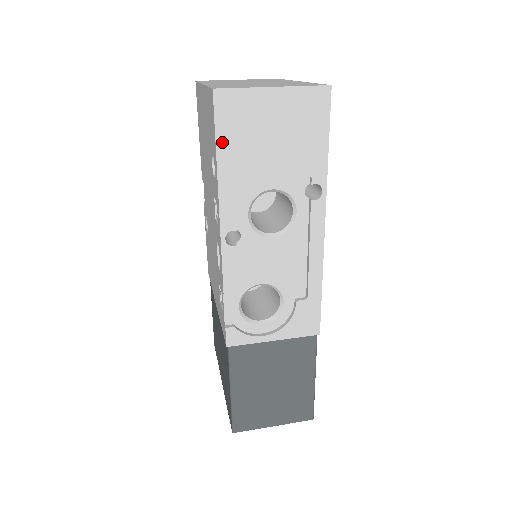
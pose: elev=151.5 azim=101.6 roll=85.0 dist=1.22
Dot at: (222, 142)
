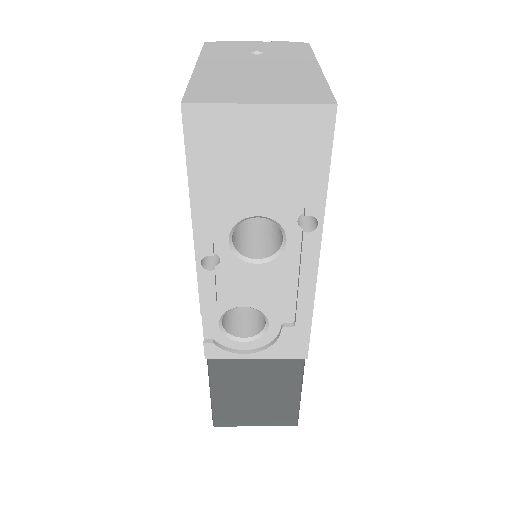
Dot at: (194, 164)
